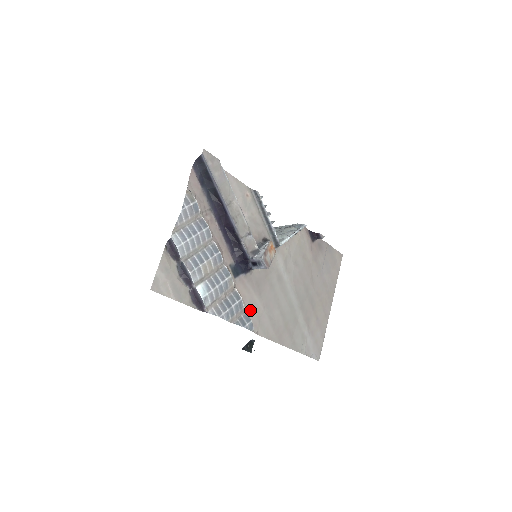
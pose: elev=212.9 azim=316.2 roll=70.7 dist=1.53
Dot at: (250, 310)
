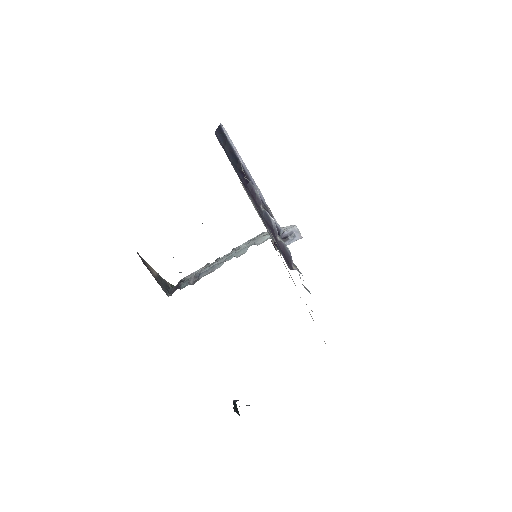
Dot at: occluded
